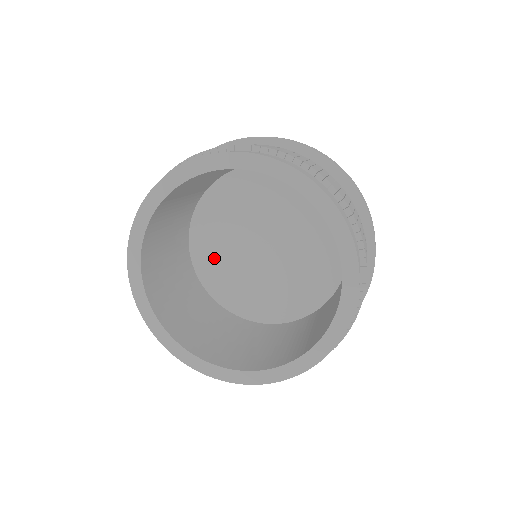
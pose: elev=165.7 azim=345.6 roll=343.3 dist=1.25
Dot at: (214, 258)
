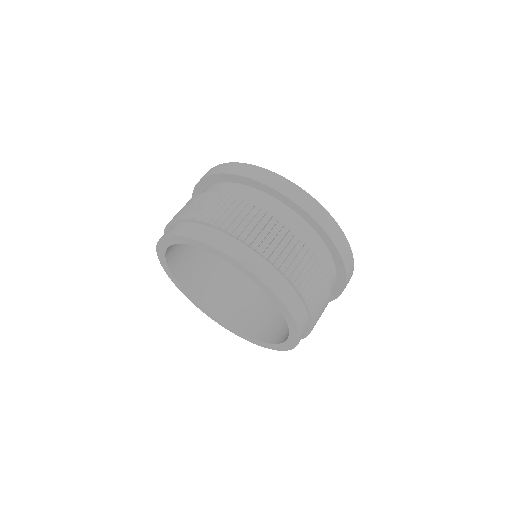
Dot at: occluded
